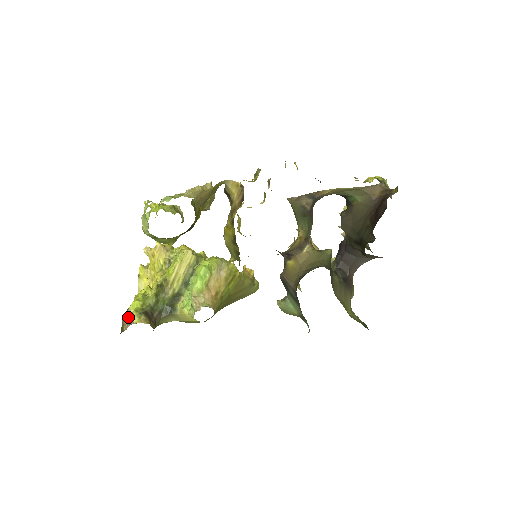
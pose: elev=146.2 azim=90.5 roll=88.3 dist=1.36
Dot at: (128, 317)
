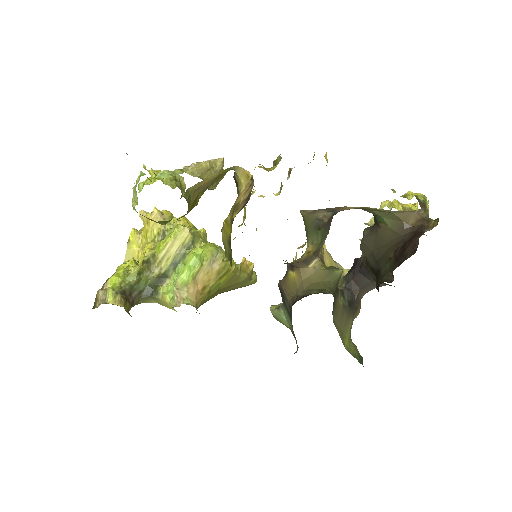
Dot at: (103, 292)
